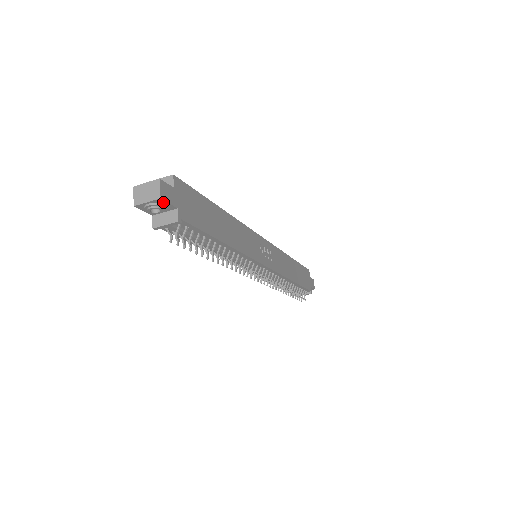
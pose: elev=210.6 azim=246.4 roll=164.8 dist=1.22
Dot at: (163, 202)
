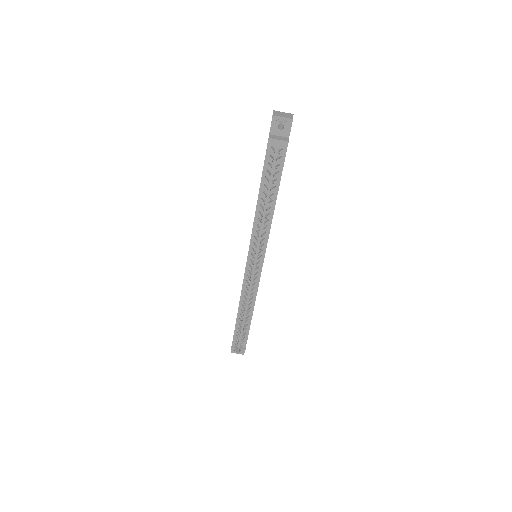
Dot at: (290, 124)
